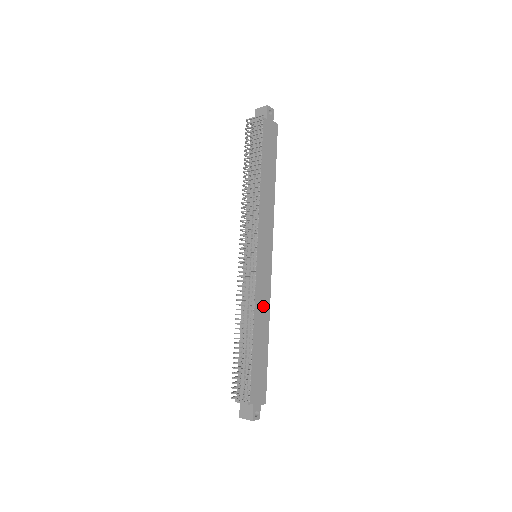
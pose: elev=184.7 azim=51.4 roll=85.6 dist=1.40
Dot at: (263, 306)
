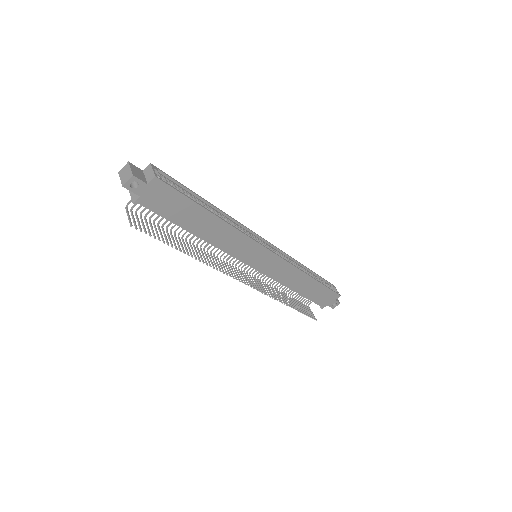
Dot at: (291, 276)
